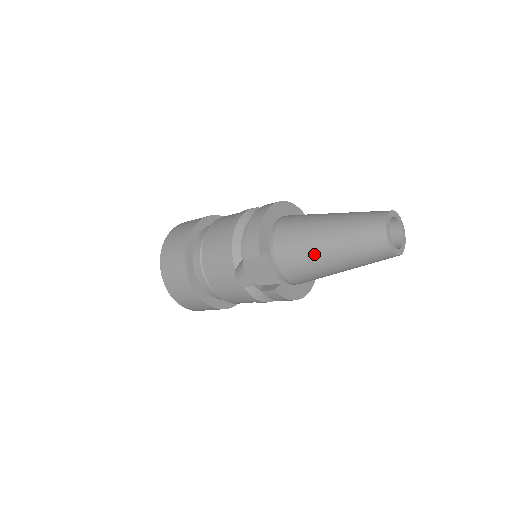
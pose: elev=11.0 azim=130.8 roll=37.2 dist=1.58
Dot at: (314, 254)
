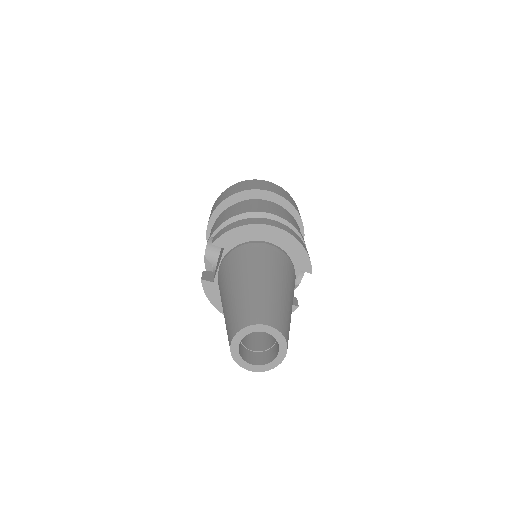
Dot at: (225, 286)
